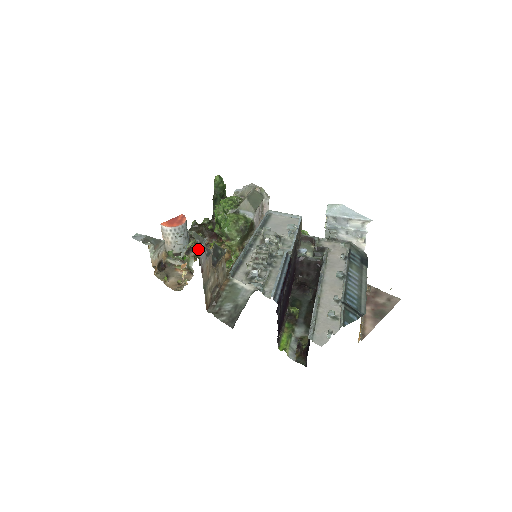
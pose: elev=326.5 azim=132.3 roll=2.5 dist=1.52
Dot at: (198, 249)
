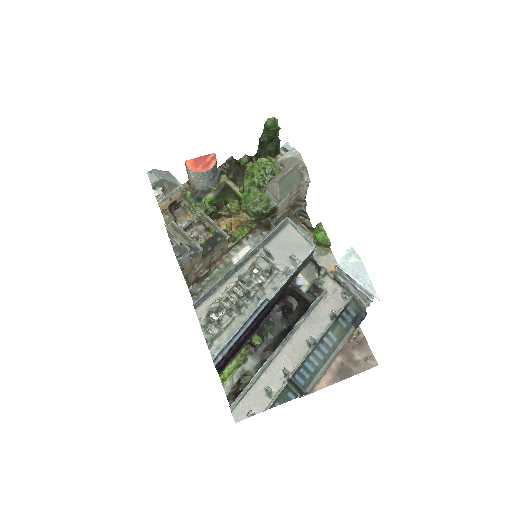
Dot at: (196, 231)
